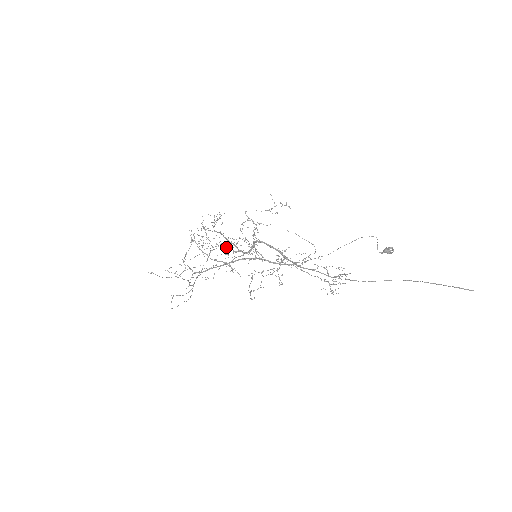
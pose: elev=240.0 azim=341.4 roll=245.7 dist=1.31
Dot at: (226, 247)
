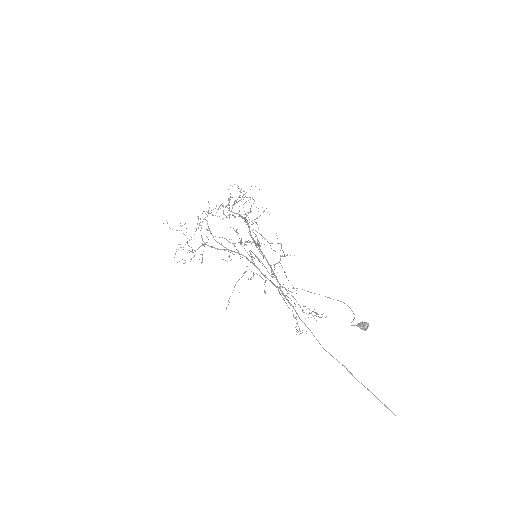
Dot at: occluded
